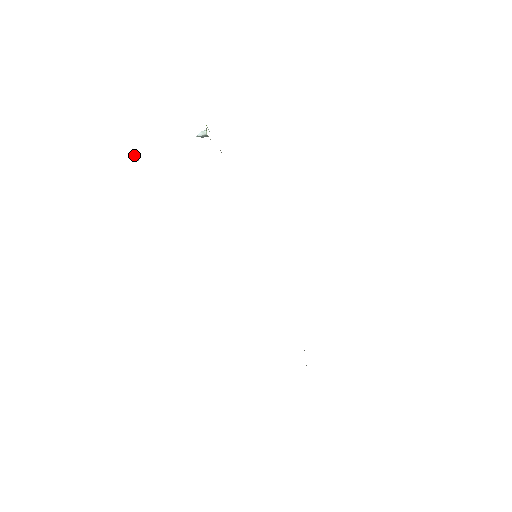
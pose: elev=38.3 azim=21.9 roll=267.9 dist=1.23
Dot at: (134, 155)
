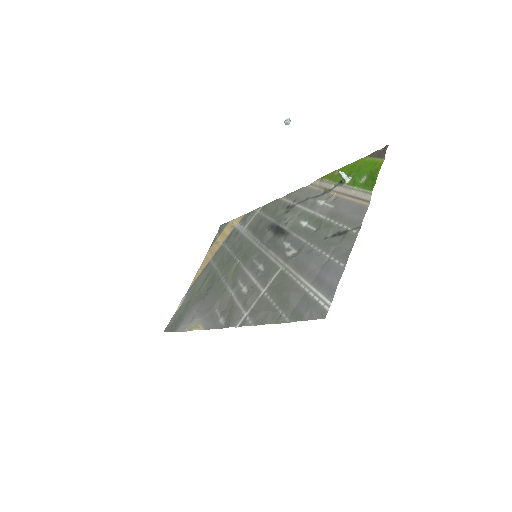
Dot at: (289, 118)
